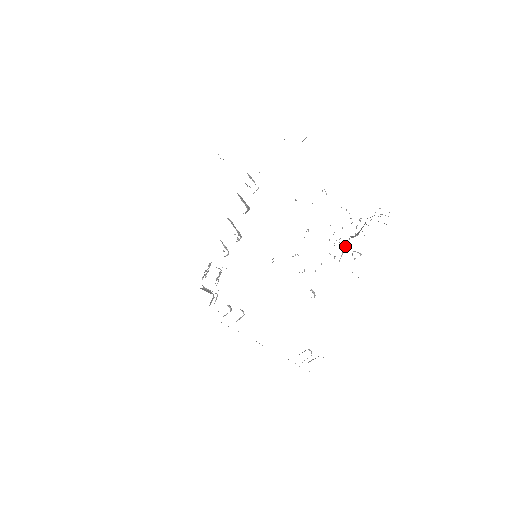
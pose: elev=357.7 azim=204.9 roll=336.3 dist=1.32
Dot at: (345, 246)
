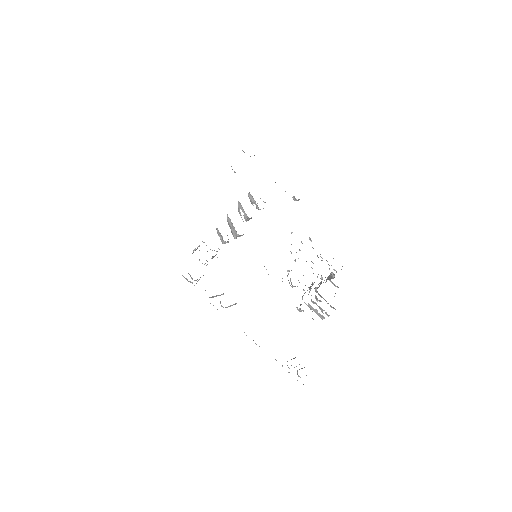
Dot at: occluded
